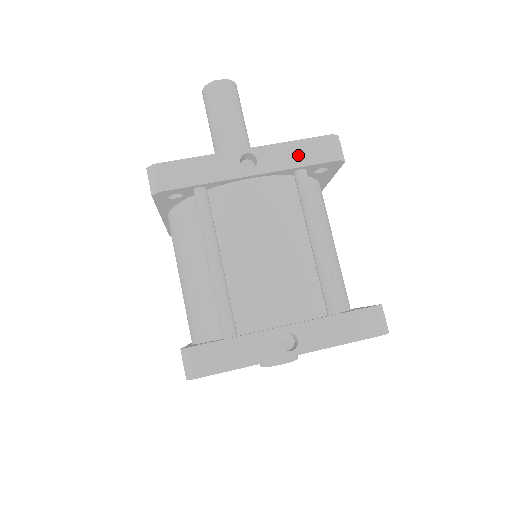
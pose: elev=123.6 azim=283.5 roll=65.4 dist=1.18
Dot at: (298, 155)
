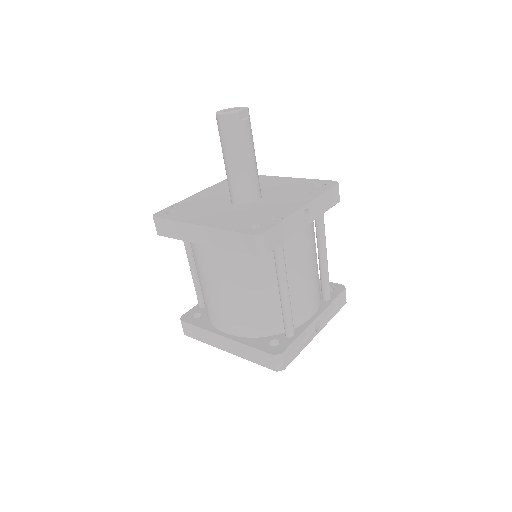
Dot at: (325, 203)
